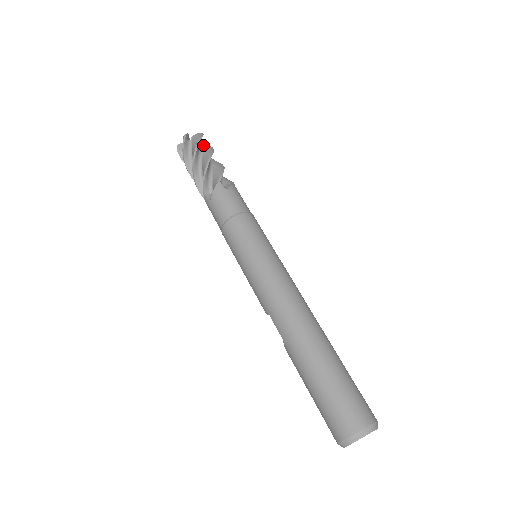
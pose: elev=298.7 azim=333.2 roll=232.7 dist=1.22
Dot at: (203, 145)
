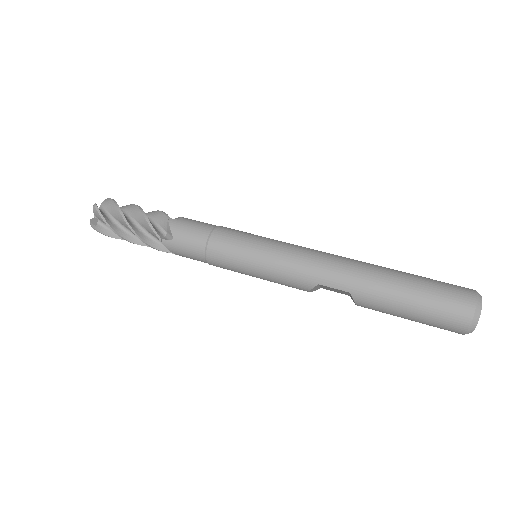
Dot at: occluded
